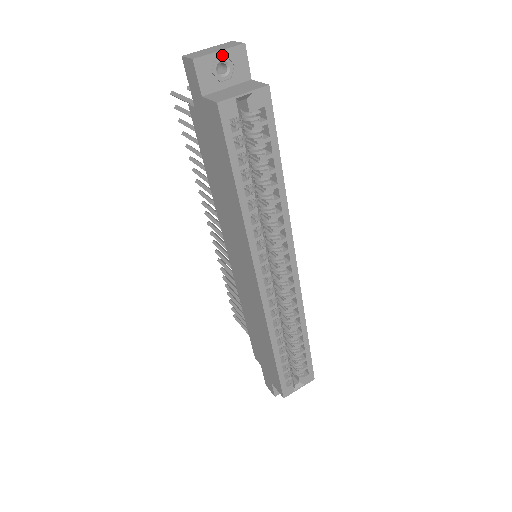
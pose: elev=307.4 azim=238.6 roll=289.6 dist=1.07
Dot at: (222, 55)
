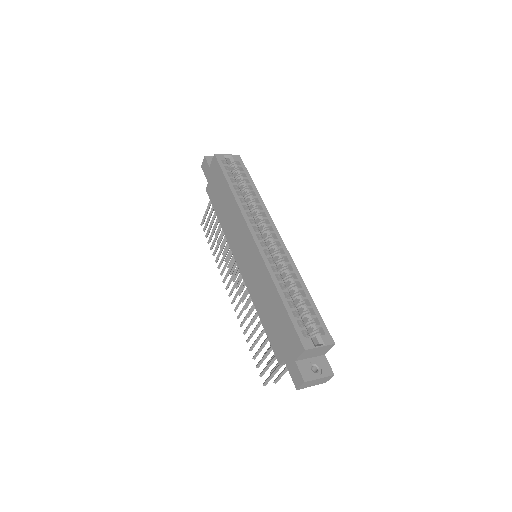
Dot at: occluded
